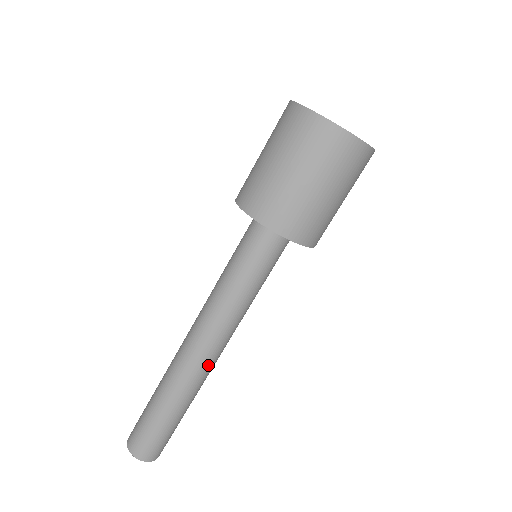
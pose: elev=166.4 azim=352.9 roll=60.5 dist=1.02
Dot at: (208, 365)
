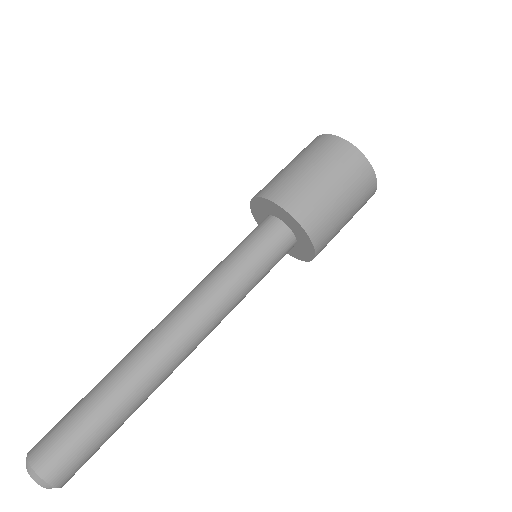
Dot at: (182, 360)
